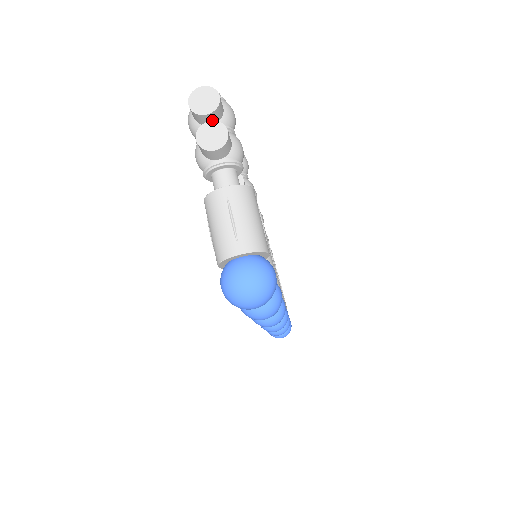
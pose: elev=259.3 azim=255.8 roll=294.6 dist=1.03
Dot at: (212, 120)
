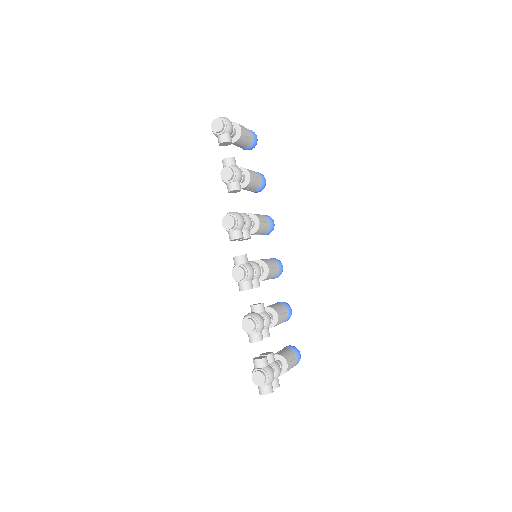
Dot at: occluded
